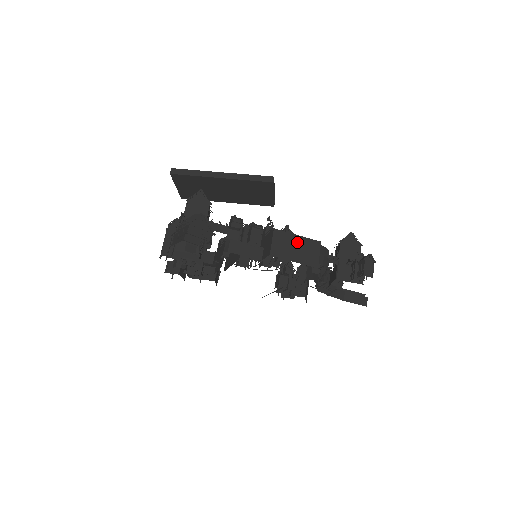
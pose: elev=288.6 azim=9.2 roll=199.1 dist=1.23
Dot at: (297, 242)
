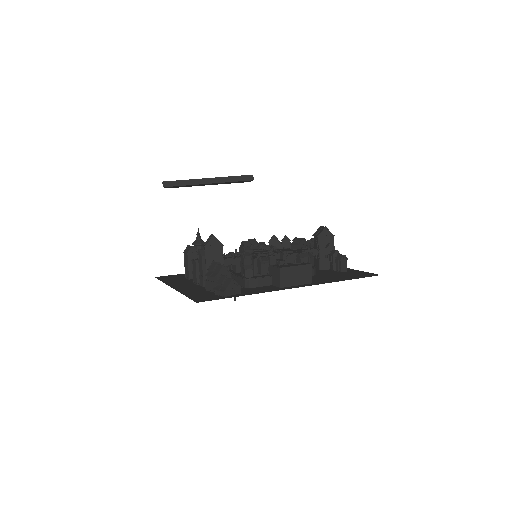
Dot at: (296, 271)
